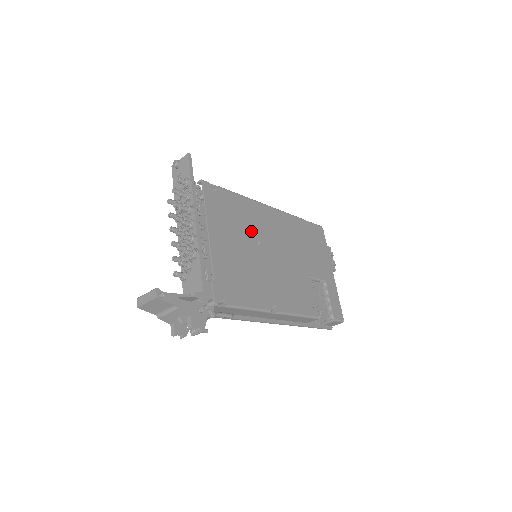
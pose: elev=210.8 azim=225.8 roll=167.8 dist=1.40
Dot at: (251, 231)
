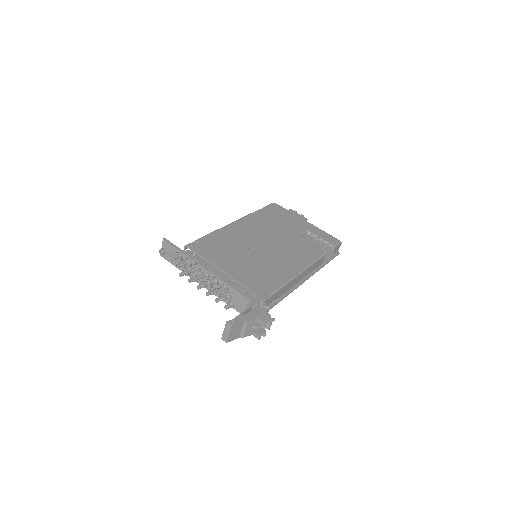
Dot at: (239, 245)
